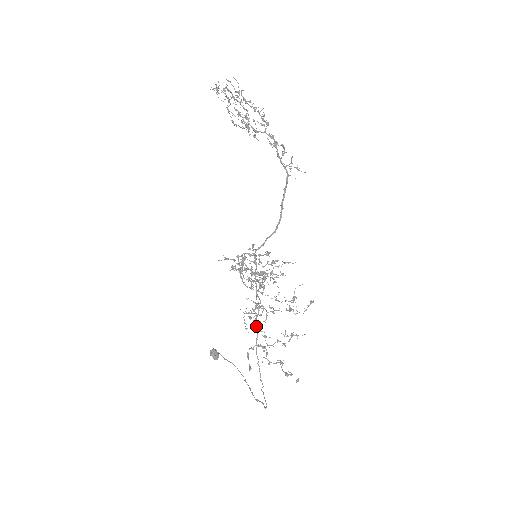
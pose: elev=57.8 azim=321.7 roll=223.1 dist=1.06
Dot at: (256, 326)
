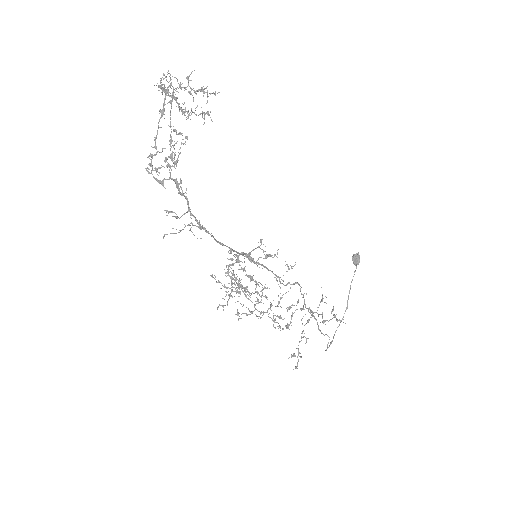
Dot at: (302, 294)
